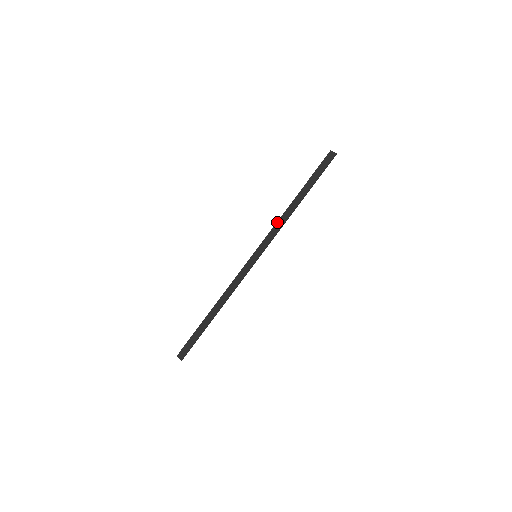
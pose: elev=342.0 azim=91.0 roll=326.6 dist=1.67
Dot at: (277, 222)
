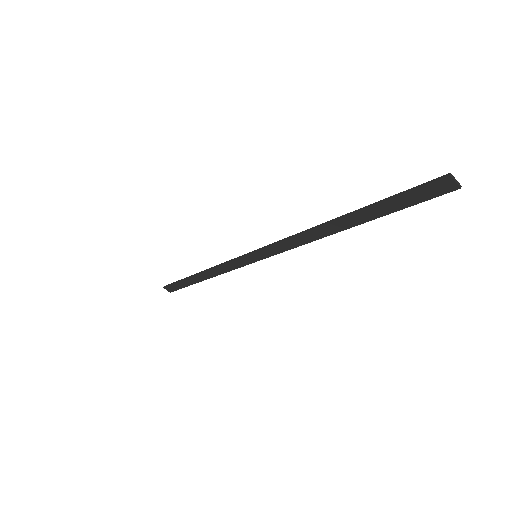
Dot at: (294, 237)
